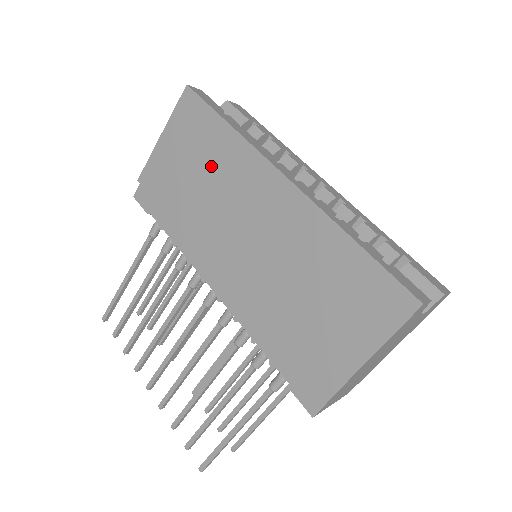
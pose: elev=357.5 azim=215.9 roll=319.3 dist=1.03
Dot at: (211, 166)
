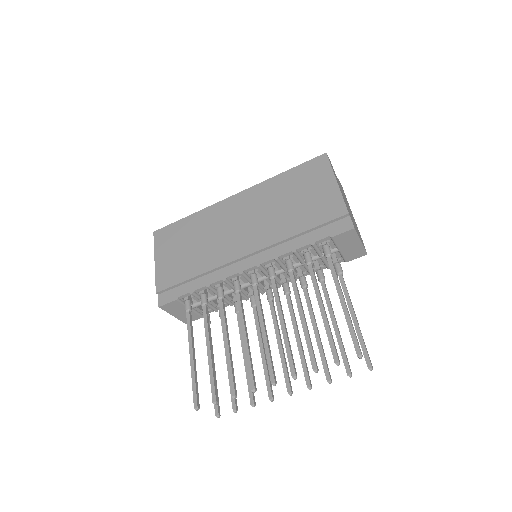
Dot at: (196, 234)
